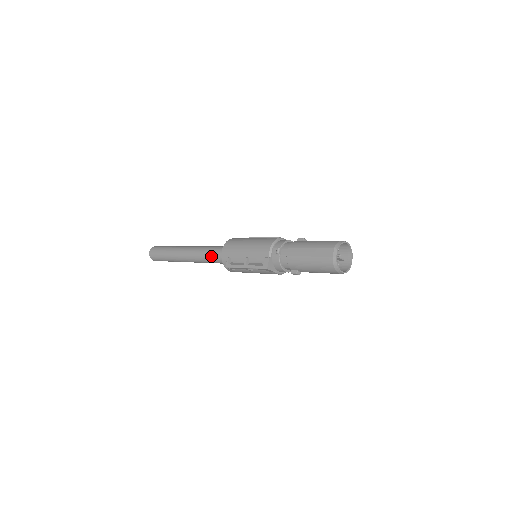
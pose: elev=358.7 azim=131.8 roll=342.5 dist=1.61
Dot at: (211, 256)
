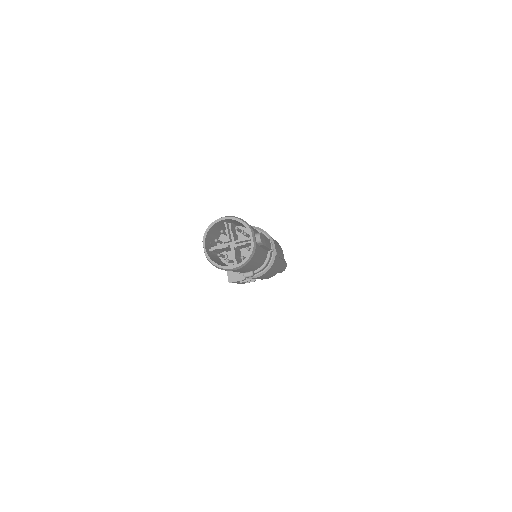
Dot at: occluded
